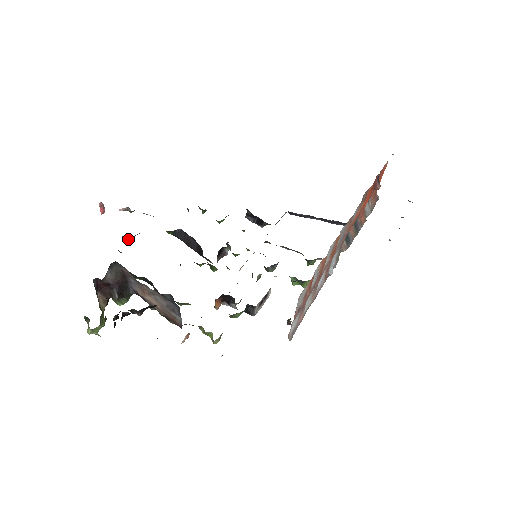
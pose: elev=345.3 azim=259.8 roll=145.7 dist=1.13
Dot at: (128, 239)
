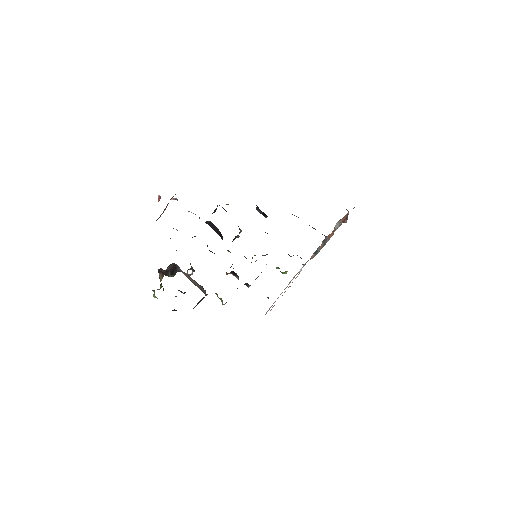
Dot at: (177, 230)
